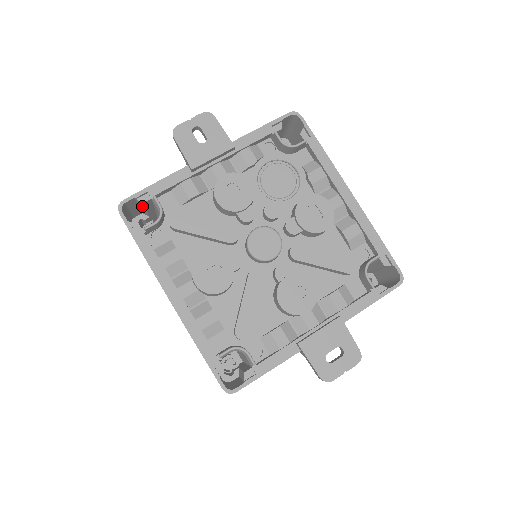
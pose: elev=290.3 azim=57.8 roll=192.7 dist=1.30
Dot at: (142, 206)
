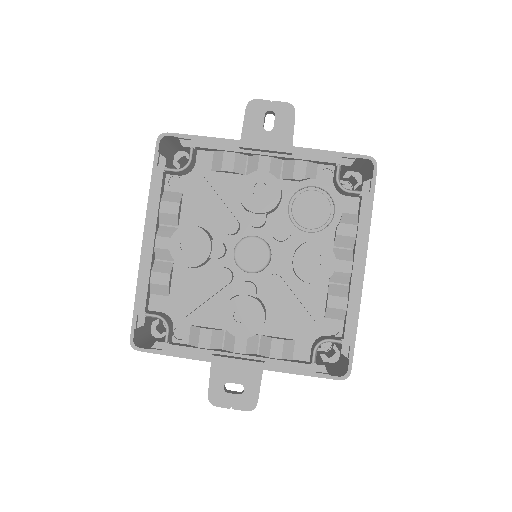
Dot at: occluded
